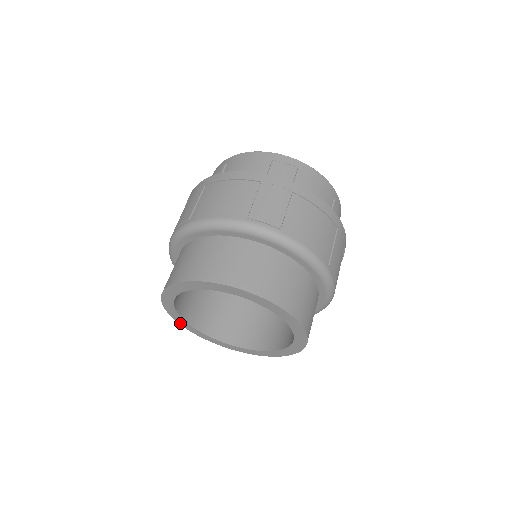
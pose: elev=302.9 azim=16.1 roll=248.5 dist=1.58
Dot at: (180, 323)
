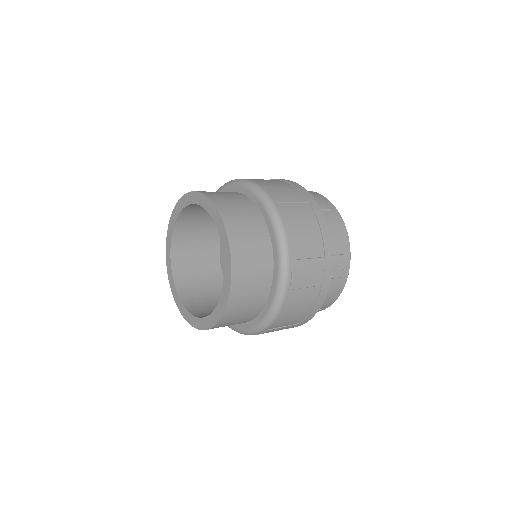
Dot at: (167, 259)
